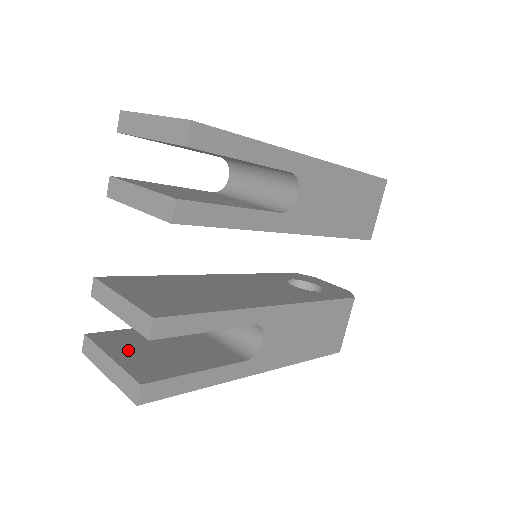
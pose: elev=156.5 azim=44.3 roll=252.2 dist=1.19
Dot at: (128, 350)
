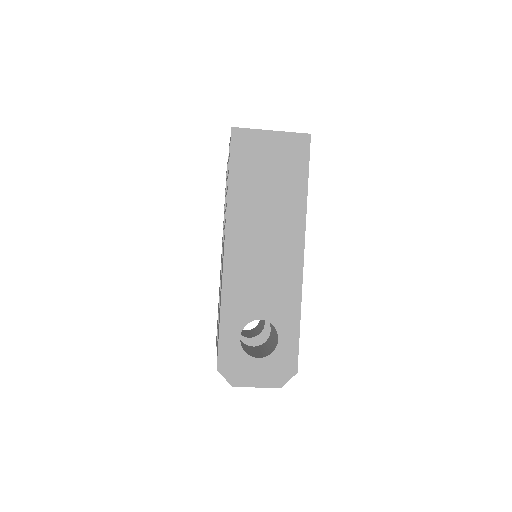
Dot at: occluded
